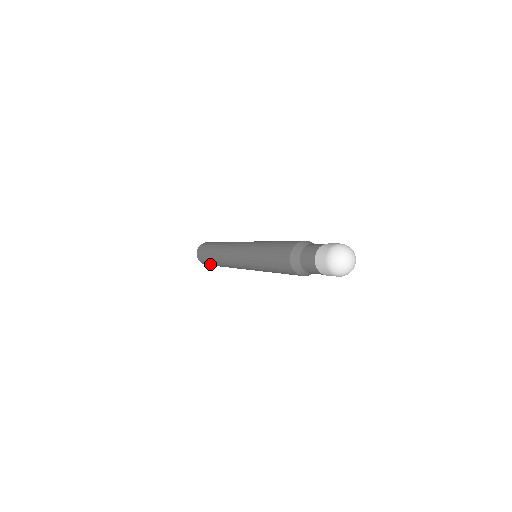
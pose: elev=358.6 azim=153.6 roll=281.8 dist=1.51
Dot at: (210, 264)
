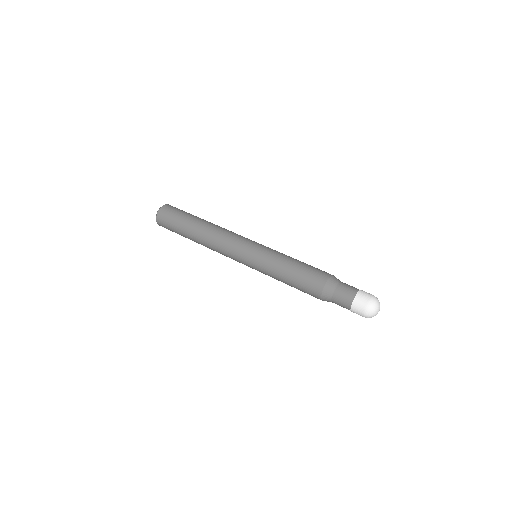
Dot at: occluded
